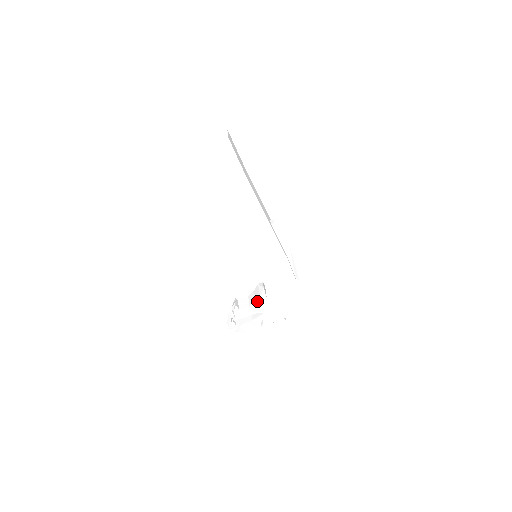
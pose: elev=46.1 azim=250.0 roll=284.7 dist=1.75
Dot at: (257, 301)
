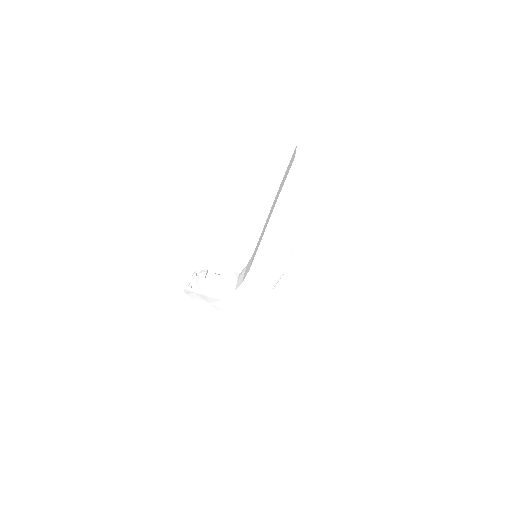
Dot at: (225, 287)
